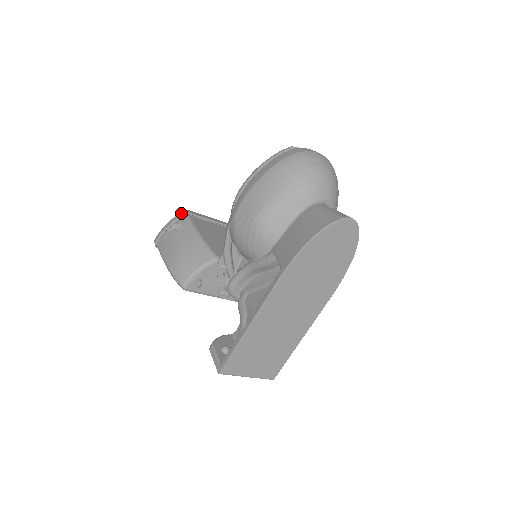
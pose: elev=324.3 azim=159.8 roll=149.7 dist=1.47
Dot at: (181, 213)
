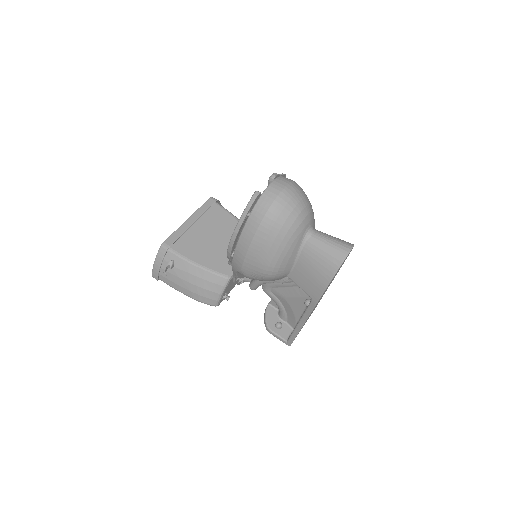
Dot at: (161, 250)
